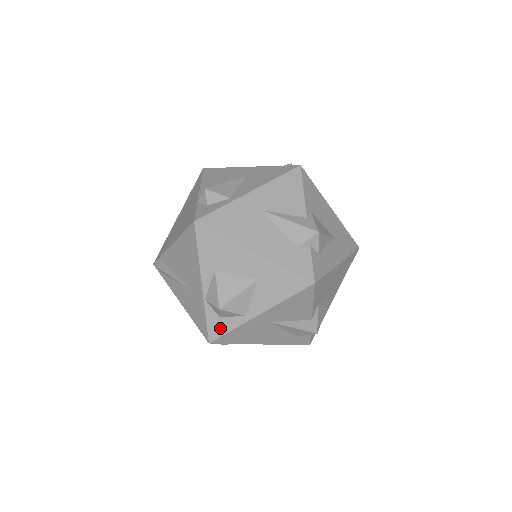
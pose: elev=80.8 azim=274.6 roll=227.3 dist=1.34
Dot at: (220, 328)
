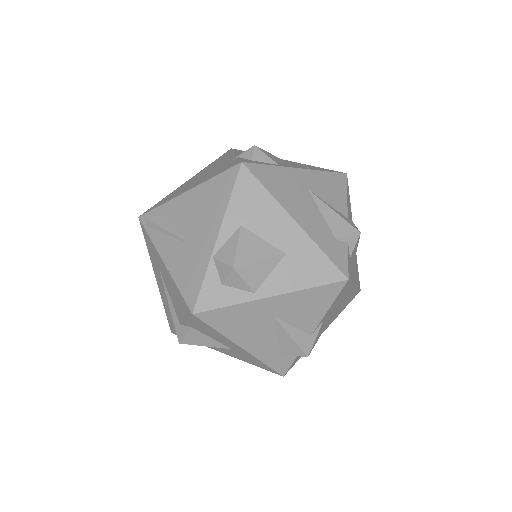
Dot at: (216, 298)
